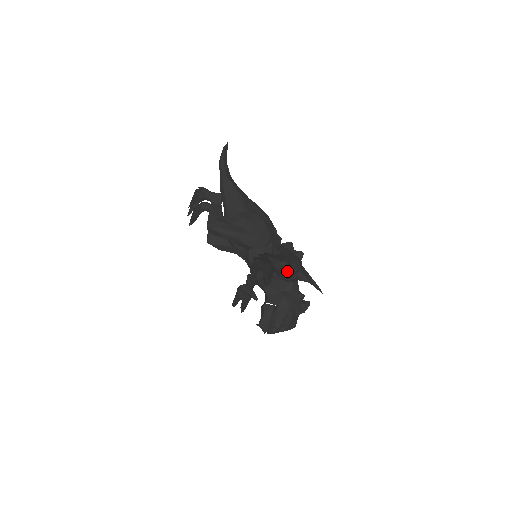
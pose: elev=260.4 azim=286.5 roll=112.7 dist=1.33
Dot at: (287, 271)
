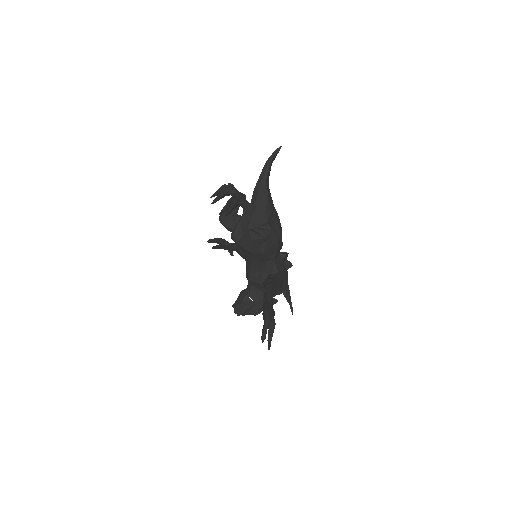
Dot at: occluded
